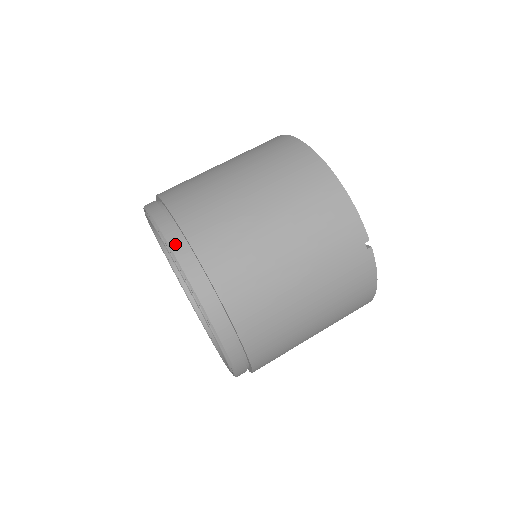
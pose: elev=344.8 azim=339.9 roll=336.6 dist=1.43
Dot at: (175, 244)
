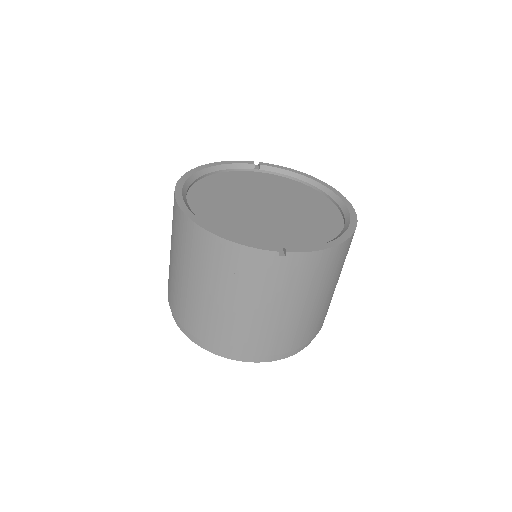
Dot at: (192, 338)
